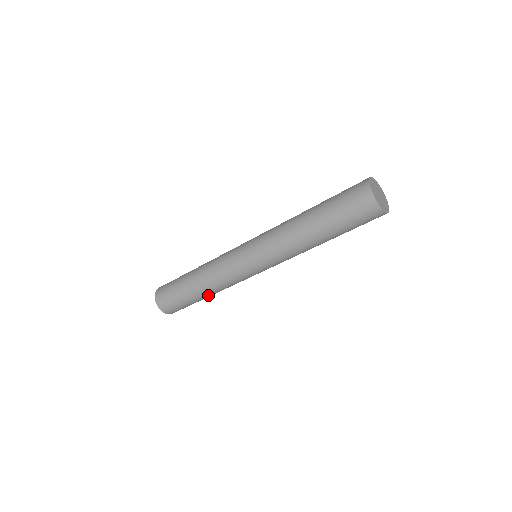
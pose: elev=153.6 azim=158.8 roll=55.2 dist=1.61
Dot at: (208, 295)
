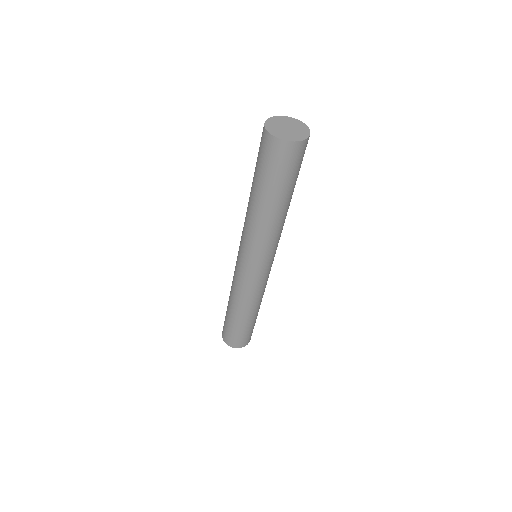
Dot at: (237, 312)
